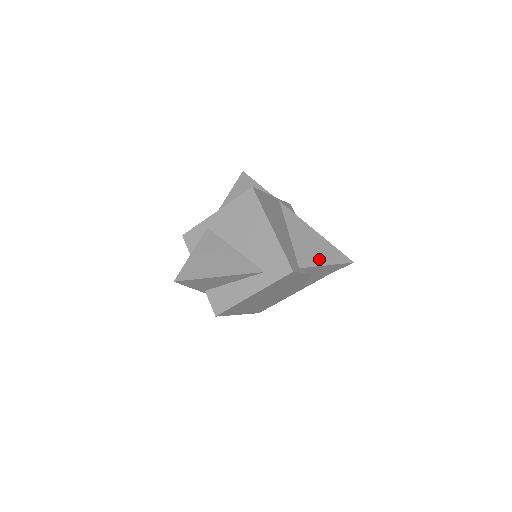
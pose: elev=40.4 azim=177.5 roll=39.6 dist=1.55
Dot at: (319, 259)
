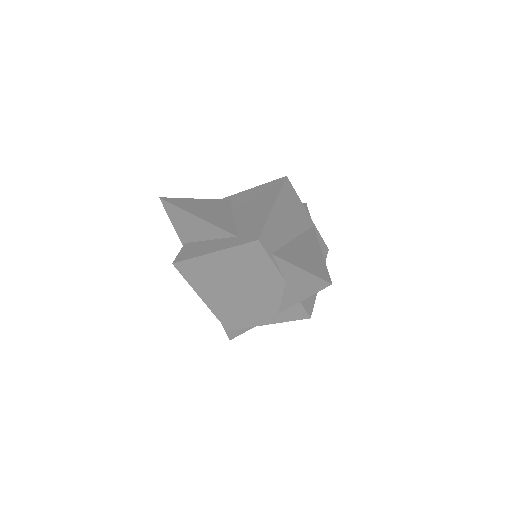
Dot at: (299, 262)
